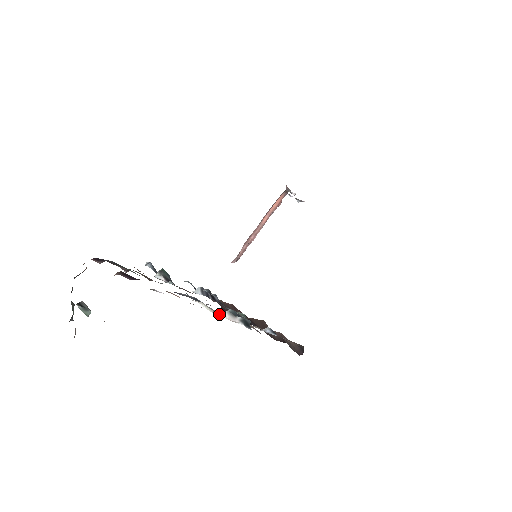
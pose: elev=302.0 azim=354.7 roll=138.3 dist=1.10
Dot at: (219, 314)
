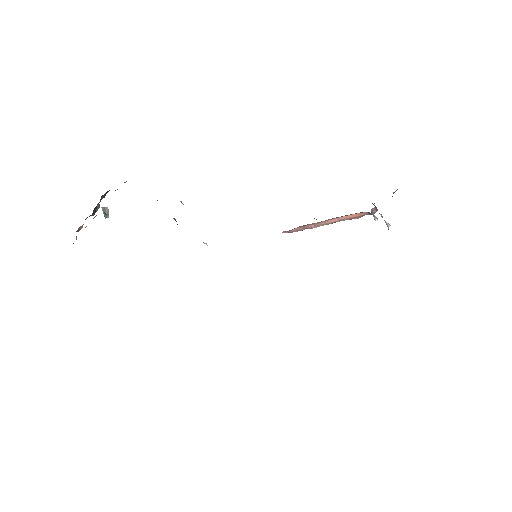
Dot at: occluded
